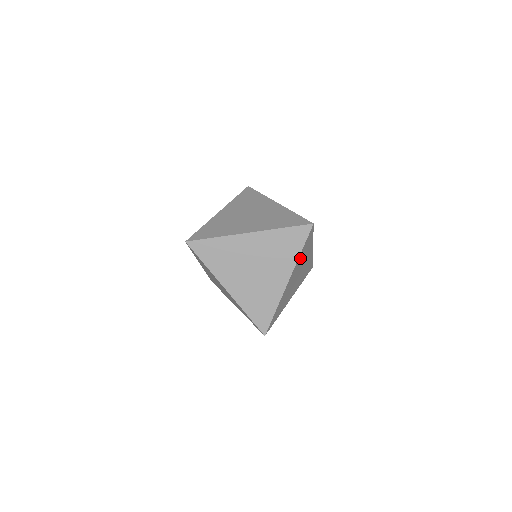
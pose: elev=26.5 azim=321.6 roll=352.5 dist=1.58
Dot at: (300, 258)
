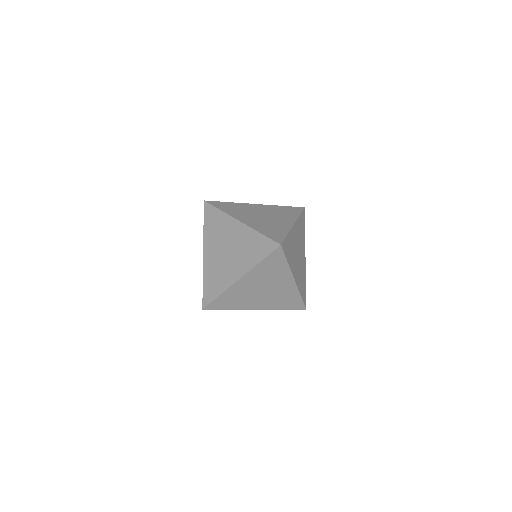
Dot at: (290, 260)
